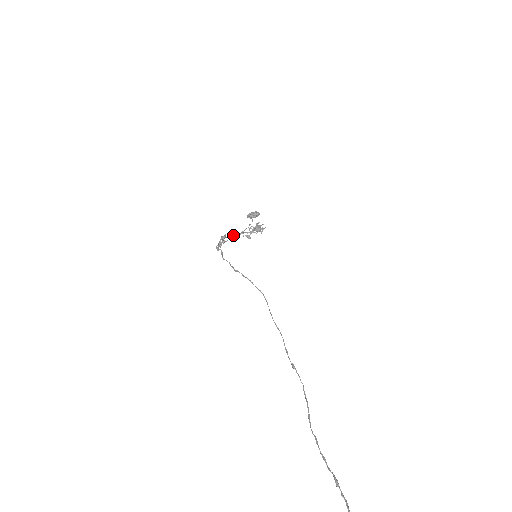
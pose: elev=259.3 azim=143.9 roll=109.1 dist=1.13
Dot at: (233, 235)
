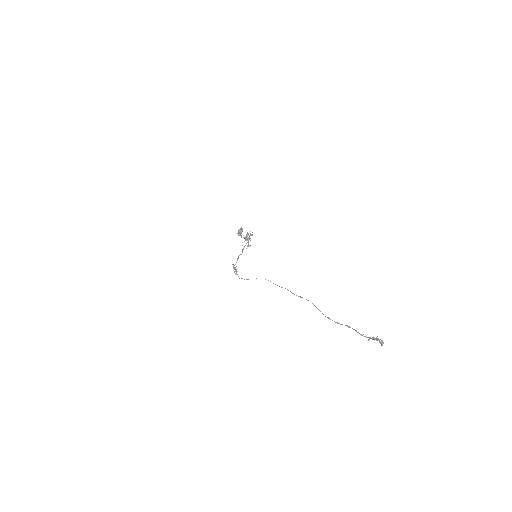
Dot at: (238, 258)
